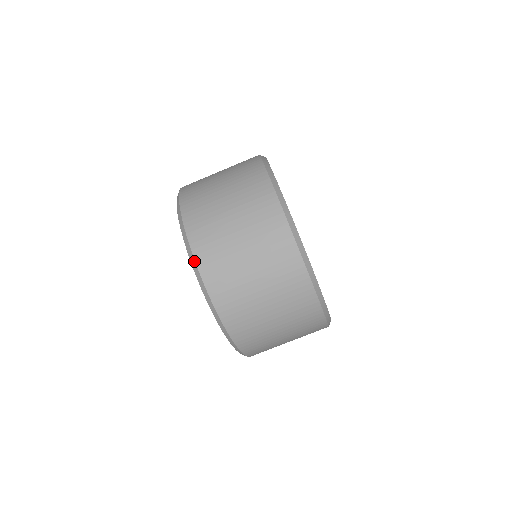
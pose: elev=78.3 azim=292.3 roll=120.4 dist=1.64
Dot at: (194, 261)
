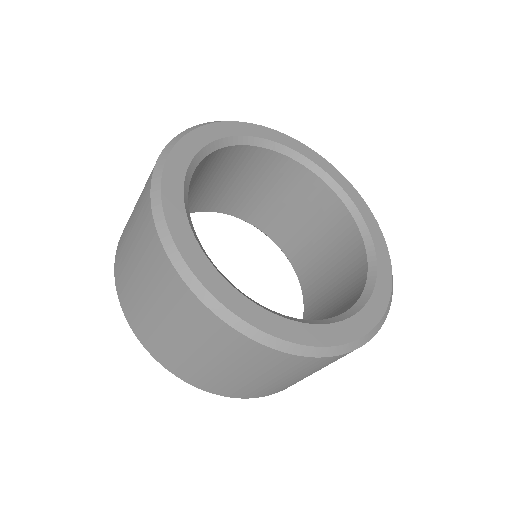
Dot at: (277, 392)
